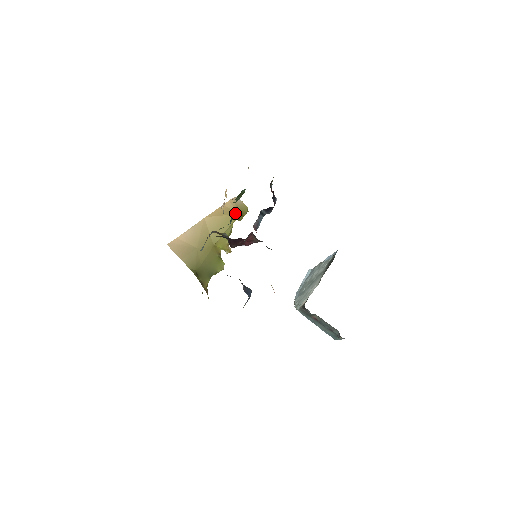
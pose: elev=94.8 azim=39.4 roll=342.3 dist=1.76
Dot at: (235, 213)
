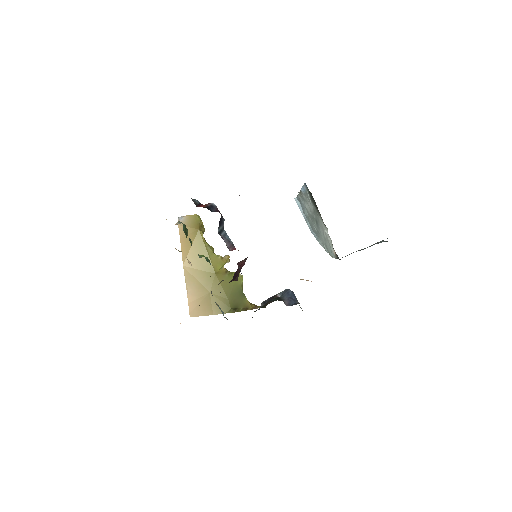
Dot at: (195, 233)
